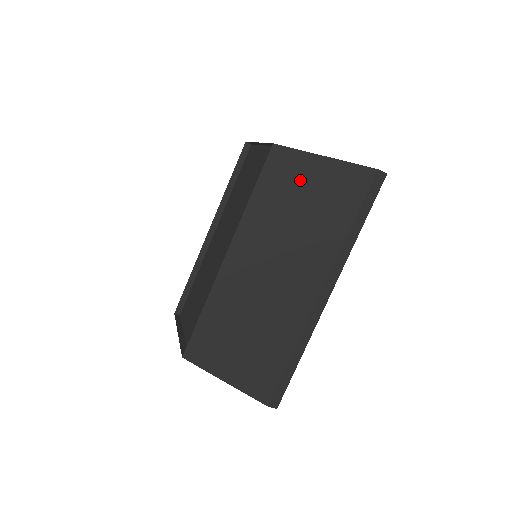
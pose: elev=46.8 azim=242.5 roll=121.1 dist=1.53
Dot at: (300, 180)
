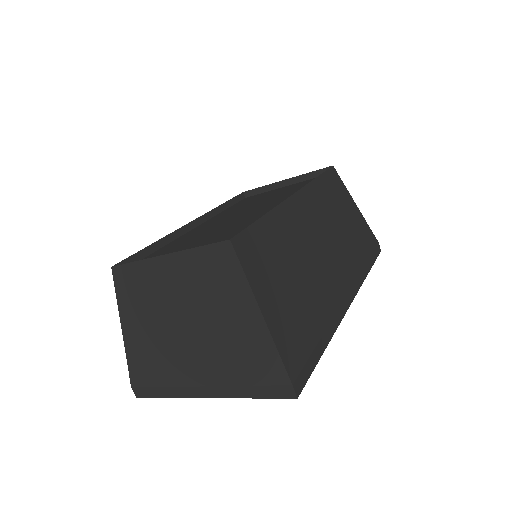
Dot at: (343, 201)
